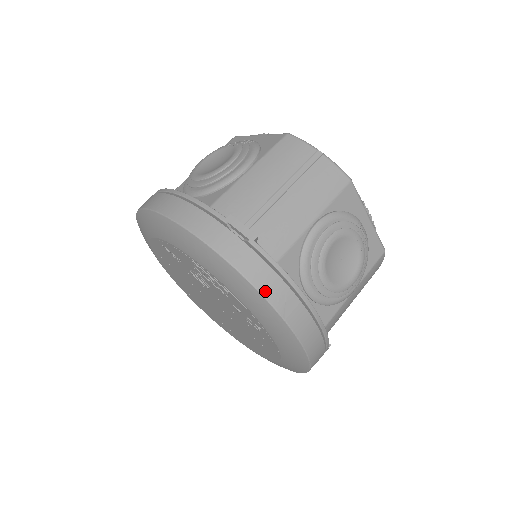
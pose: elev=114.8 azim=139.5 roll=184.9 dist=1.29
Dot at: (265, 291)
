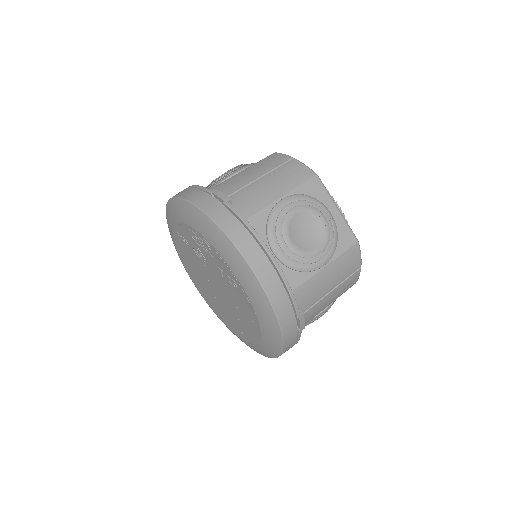
Dot at: (230, 233)
